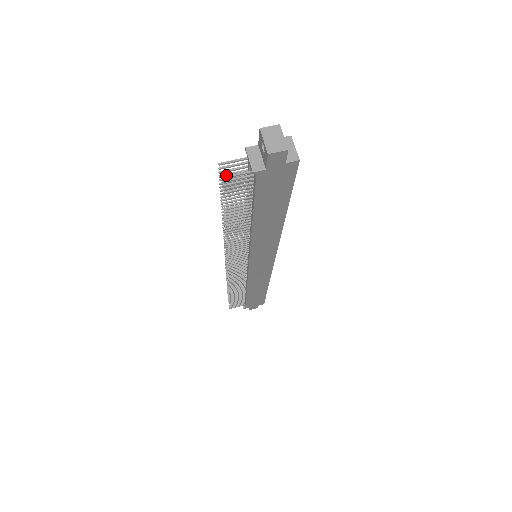
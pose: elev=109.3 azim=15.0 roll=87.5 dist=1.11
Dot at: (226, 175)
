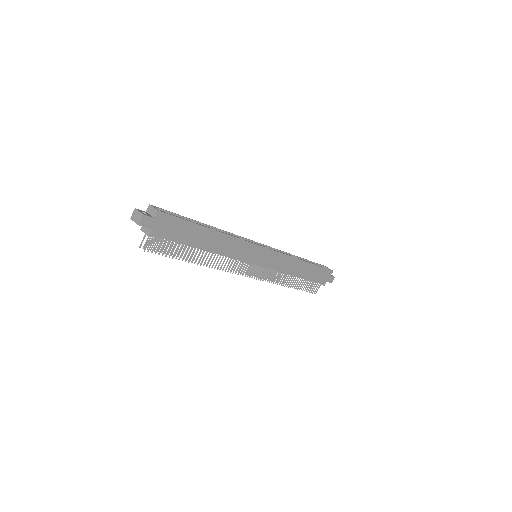
Dot at: (152, 247)
